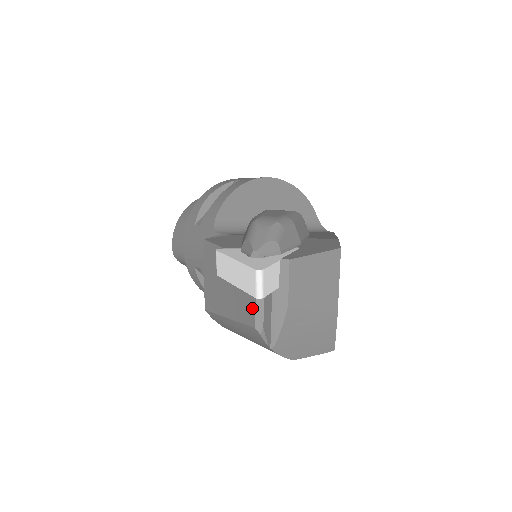
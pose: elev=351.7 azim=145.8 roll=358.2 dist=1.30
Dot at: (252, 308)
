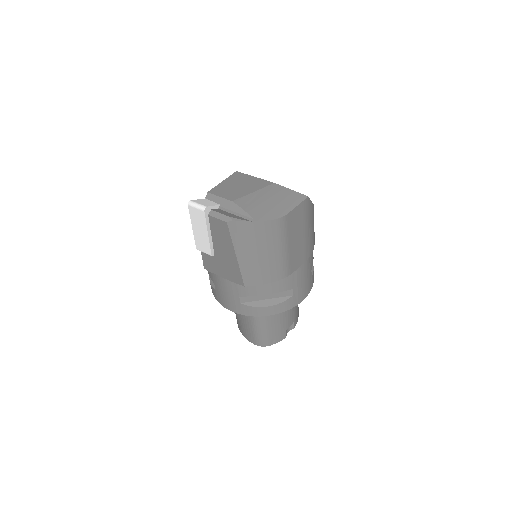
Dot at: (217, 222)
